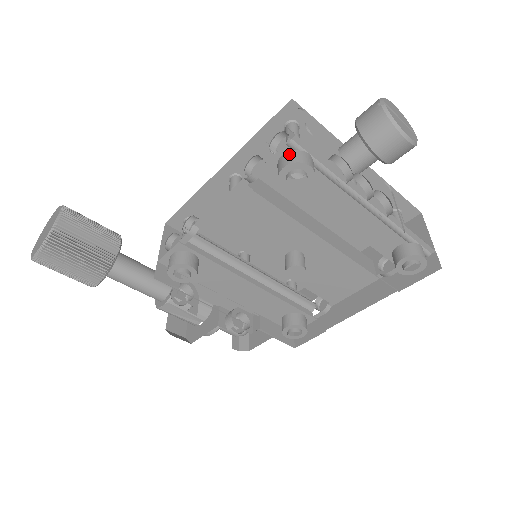
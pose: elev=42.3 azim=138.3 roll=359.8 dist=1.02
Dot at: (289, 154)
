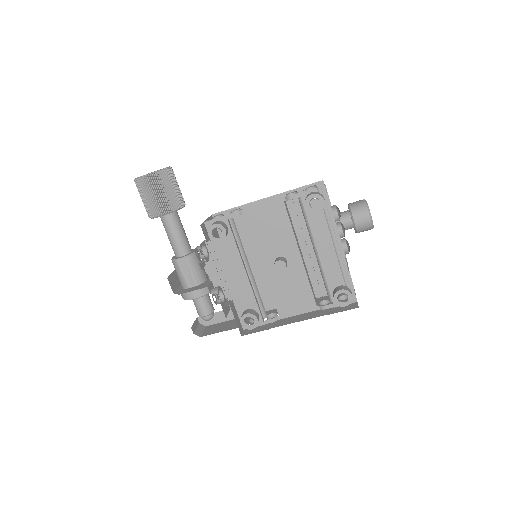
Dot at: (316, 192)
